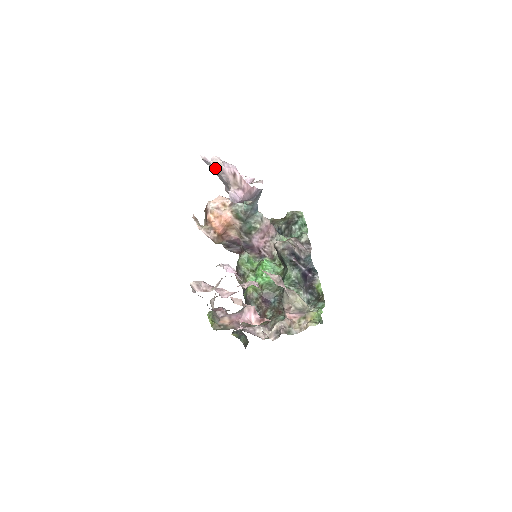
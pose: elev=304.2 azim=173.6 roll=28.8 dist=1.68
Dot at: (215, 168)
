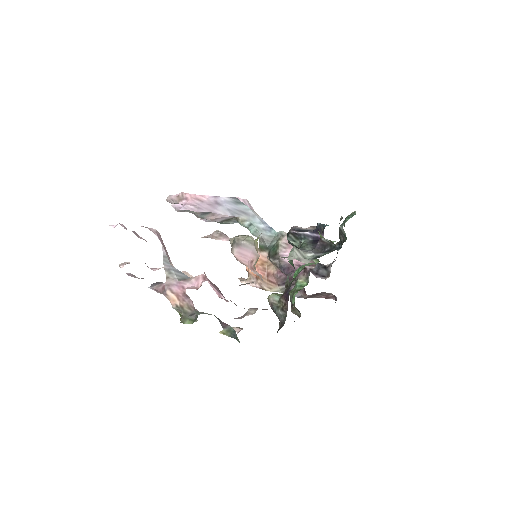
Dot at: occluded
